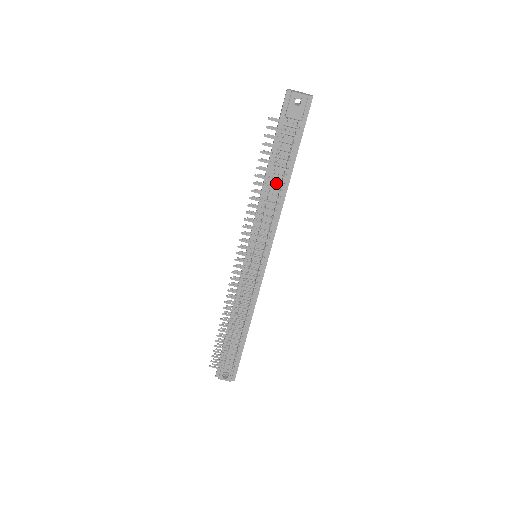
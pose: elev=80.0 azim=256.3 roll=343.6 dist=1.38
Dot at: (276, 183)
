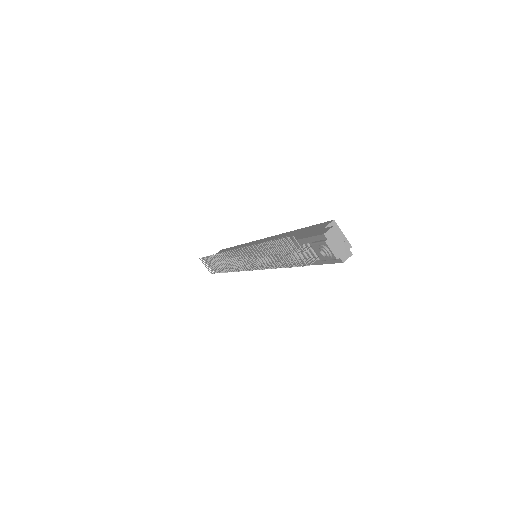
Dot at: occluded
